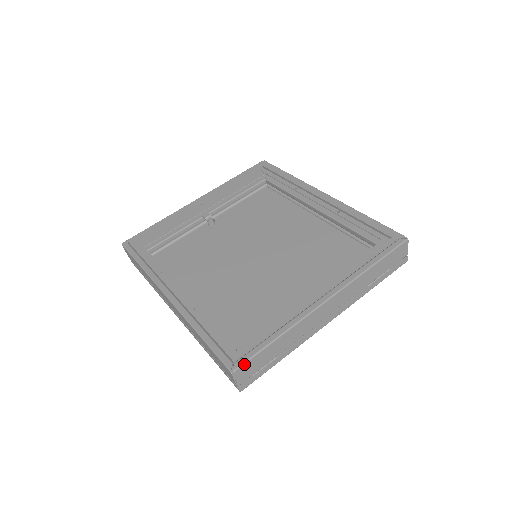
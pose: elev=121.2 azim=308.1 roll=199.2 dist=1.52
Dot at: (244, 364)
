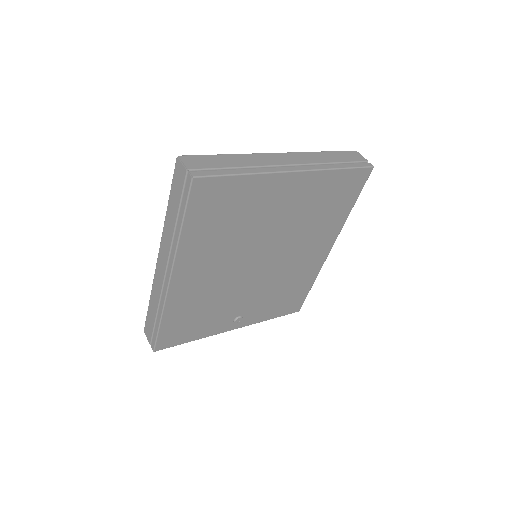
Dot at: (191, 156)
